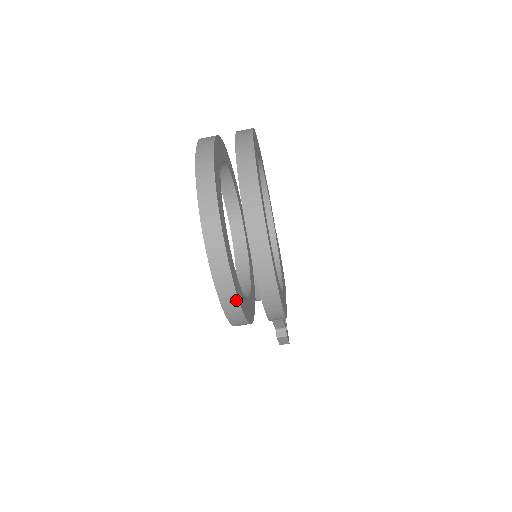
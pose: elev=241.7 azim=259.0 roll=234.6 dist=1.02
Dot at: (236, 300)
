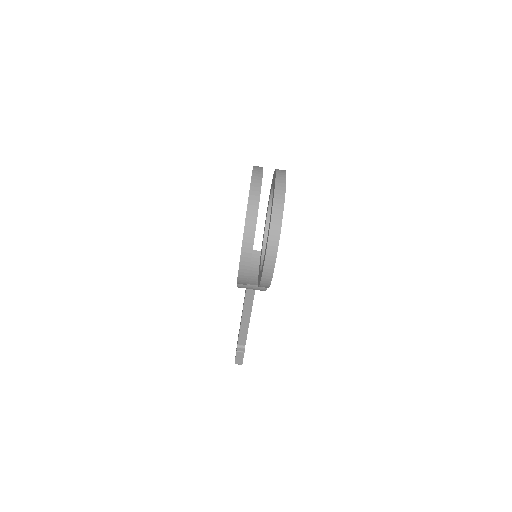
Dot at: (252, 247)
